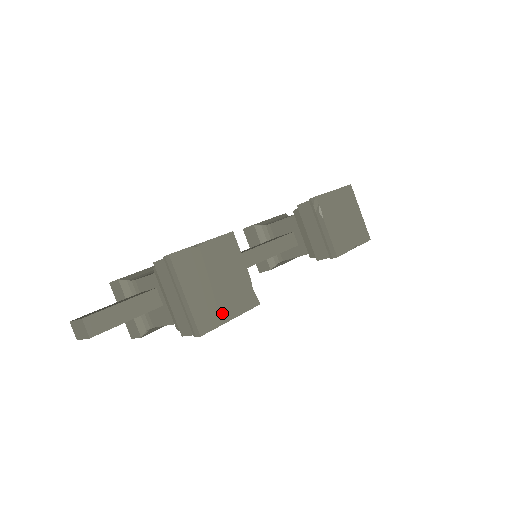
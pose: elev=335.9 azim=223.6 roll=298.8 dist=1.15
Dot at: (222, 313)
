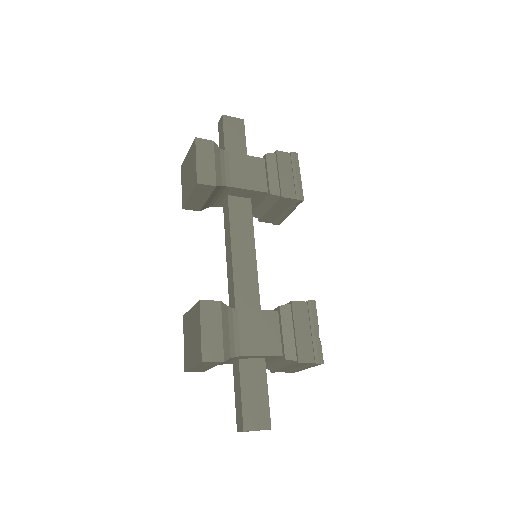
Dot at: occluded
